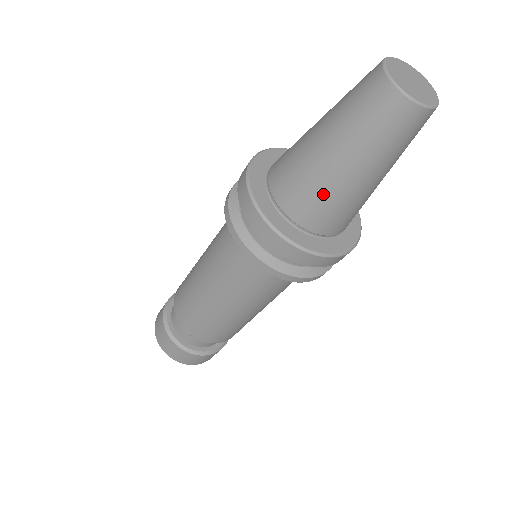
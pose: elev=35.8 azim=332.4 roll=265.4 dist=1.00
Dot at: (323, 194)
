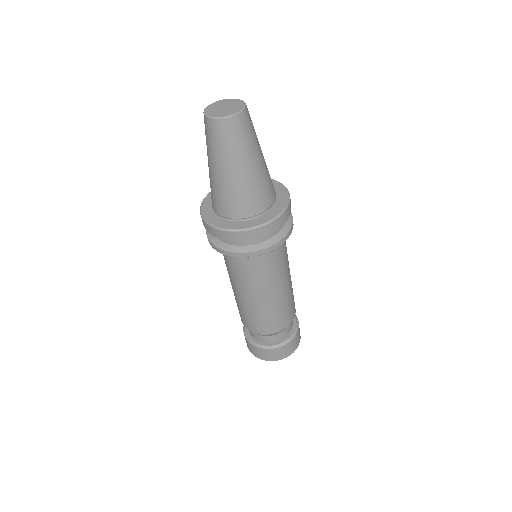
Dot at: (256, 187)
